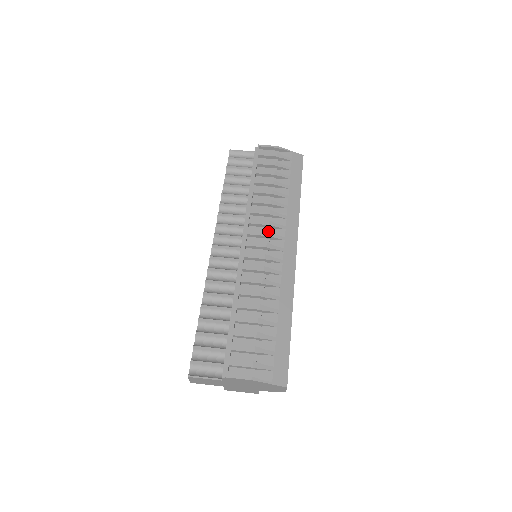
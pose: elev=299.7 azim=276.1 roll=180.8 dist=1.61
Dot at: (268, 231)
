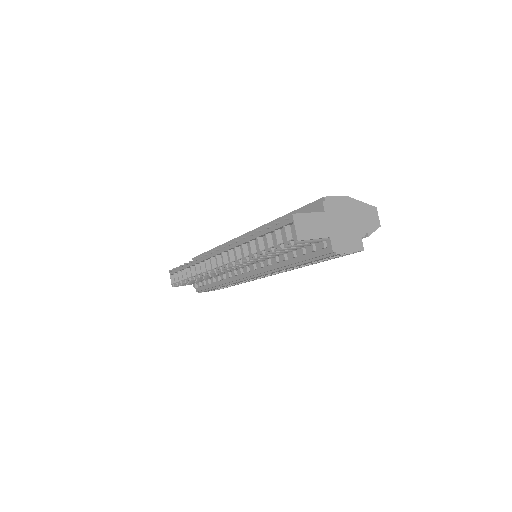
Dot at: occluded
